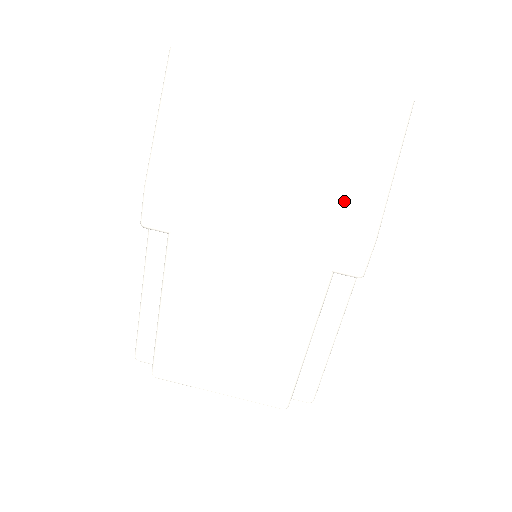
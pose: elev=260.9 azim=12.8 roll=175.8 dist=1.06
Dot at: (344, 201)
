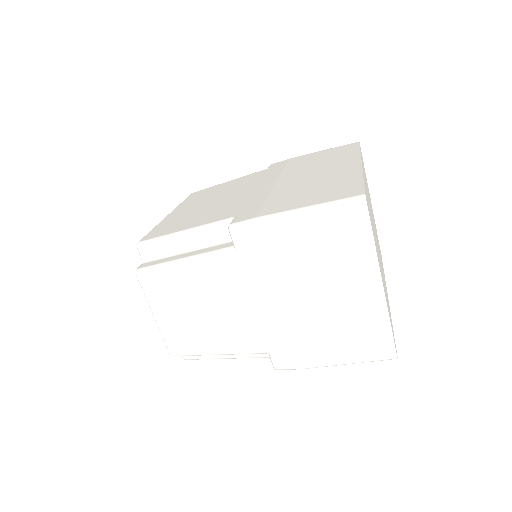
Dot at: (315, 345)
